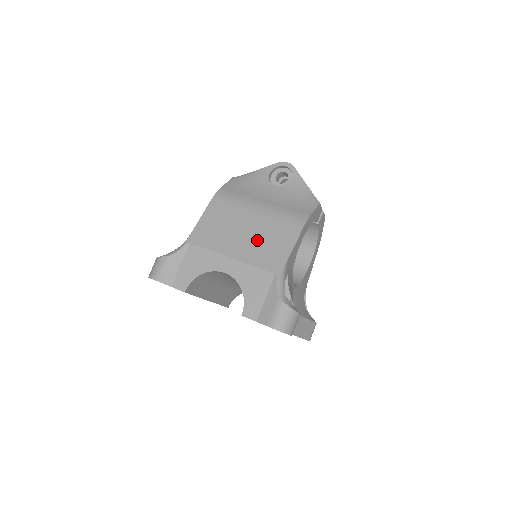
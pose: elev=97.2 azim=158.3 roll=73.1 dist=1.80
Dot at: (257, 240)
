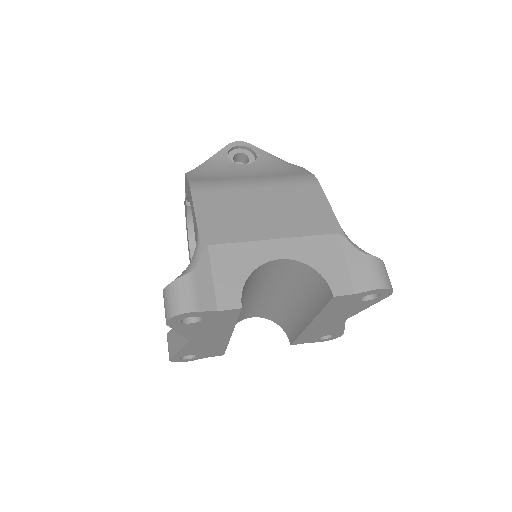
Dot at: (286, 211)
